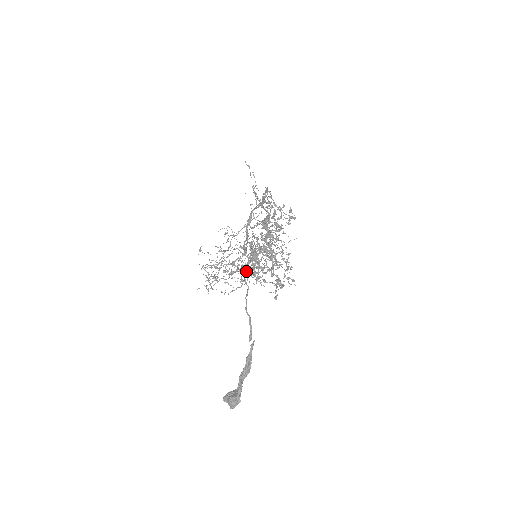
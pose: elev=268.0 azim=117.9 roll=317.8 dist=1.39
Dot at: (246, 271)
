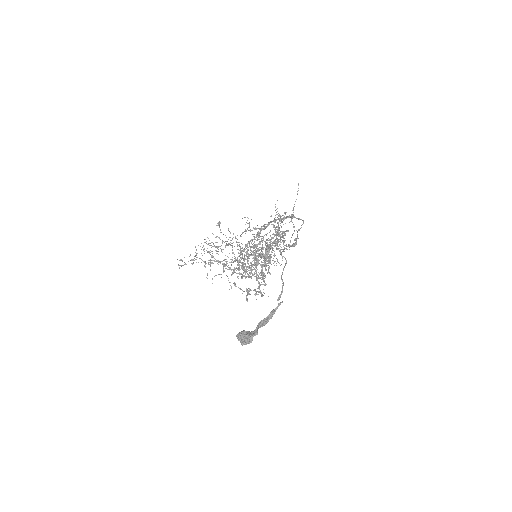
Dot at: (254, 259)
